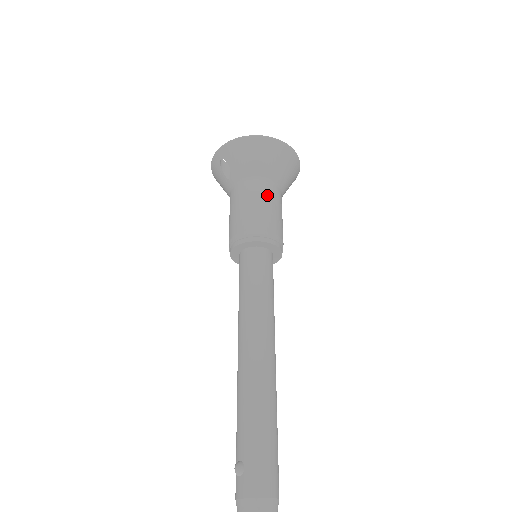
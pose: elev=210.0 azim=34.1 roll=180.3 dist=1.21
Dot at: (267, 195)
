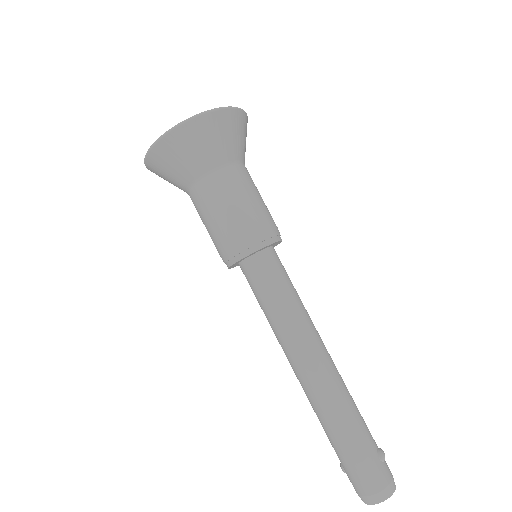
Dot at: (208, 201)
